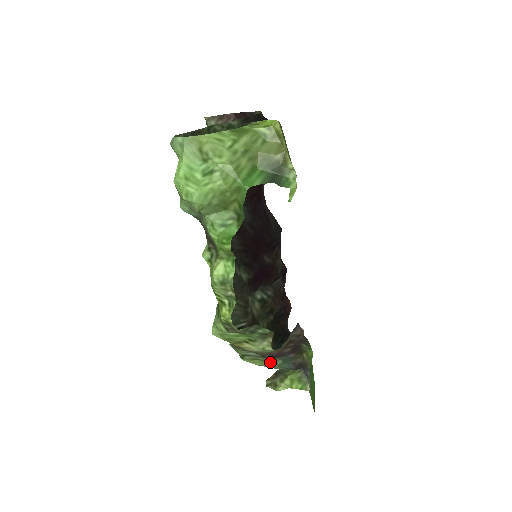
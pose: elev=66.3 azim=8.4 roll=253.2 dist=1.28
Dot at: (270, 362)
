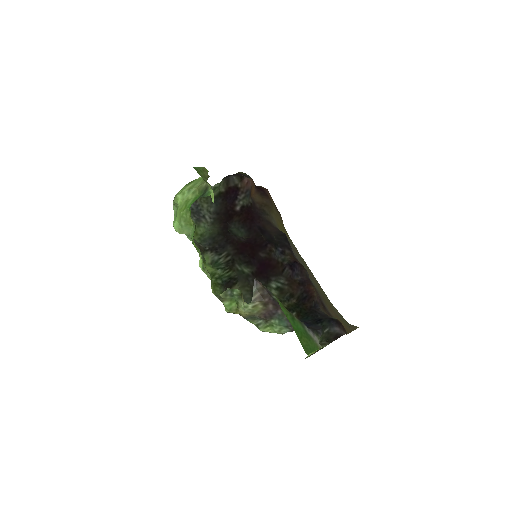
Dot at: (273, 324)
